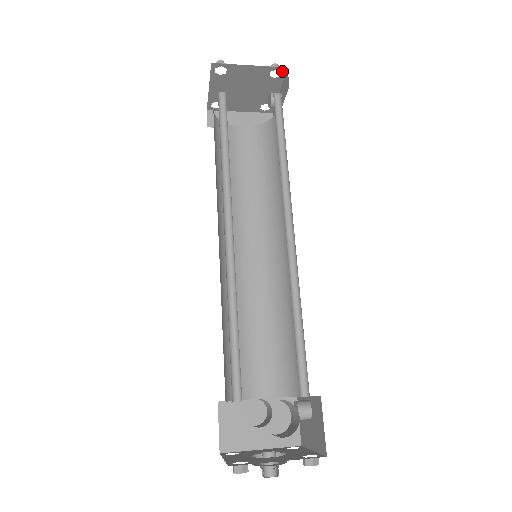
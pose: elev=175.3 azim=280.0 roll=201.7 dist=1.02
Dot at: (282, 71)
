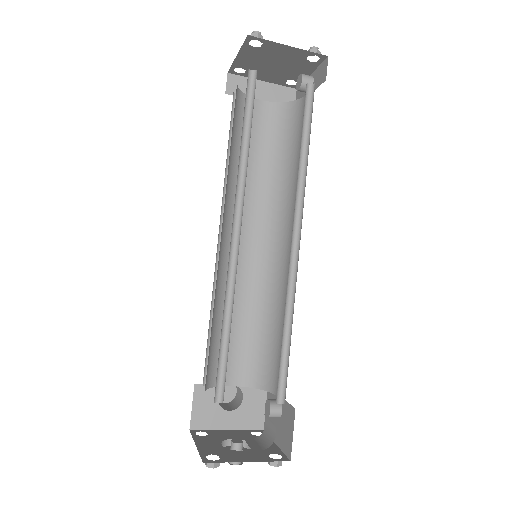
Dot at: (321, 58)
